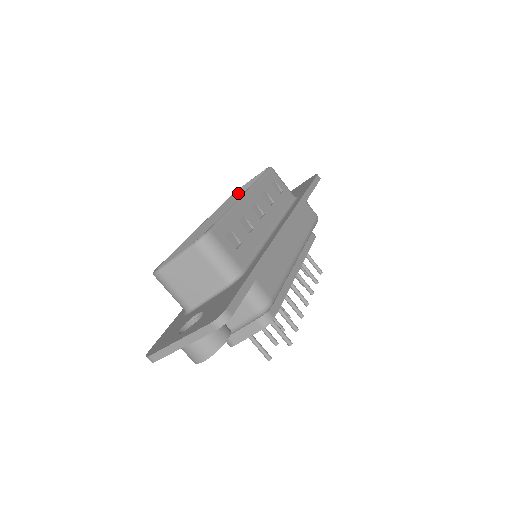
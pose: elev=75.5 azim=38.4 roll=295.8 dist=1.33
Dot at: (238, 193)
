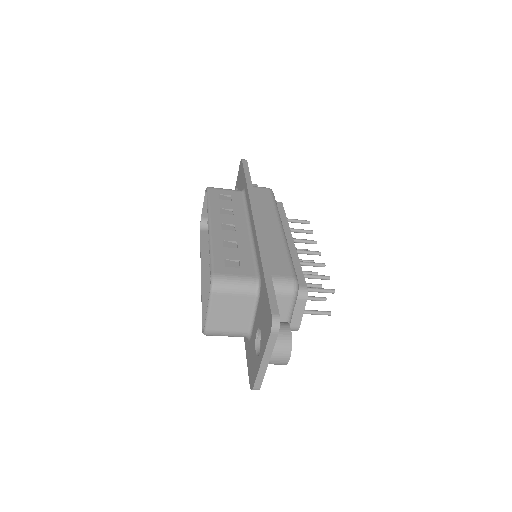
Dot at: (203, 224)
